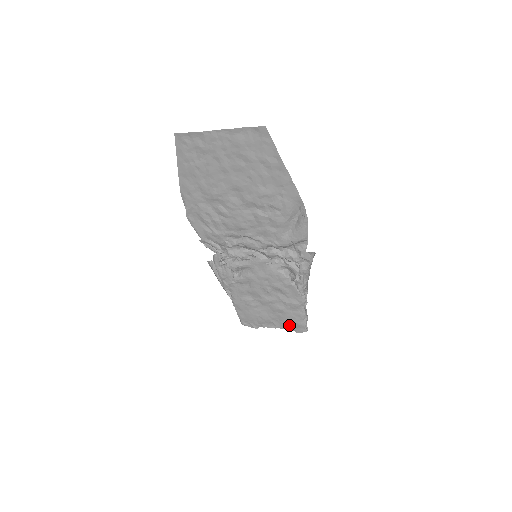
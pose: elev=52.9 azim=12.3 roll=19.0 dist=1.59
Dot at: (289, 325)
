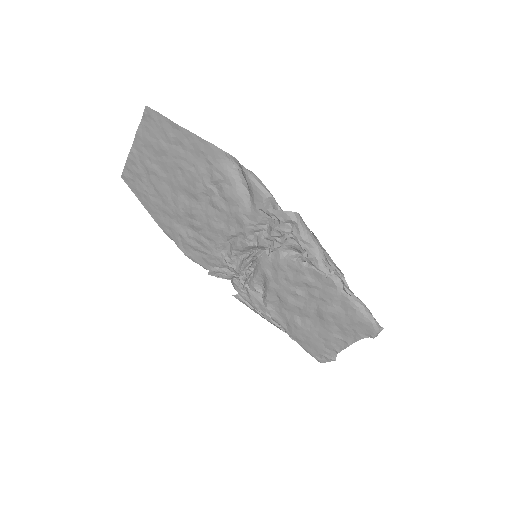
Dot at: (355, 331)
